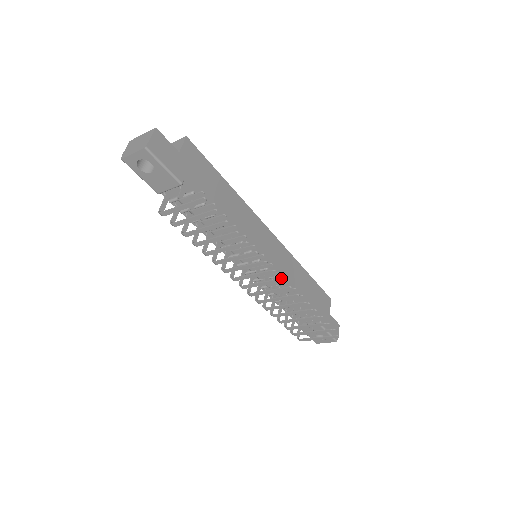
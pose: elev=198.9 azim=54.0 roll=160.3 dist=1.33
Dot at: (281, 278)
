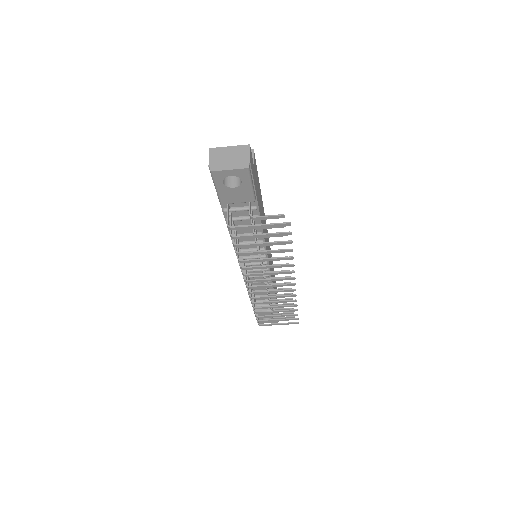
Dot at: (294, 283)
